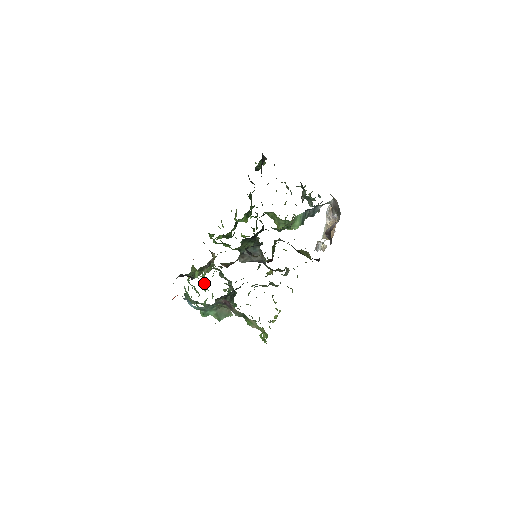
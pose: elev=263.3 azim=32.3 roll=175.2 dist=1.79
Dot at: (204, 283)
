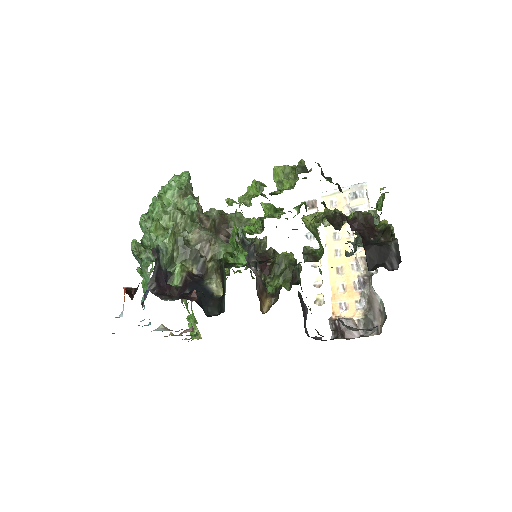
Dot at: (159, 193)
